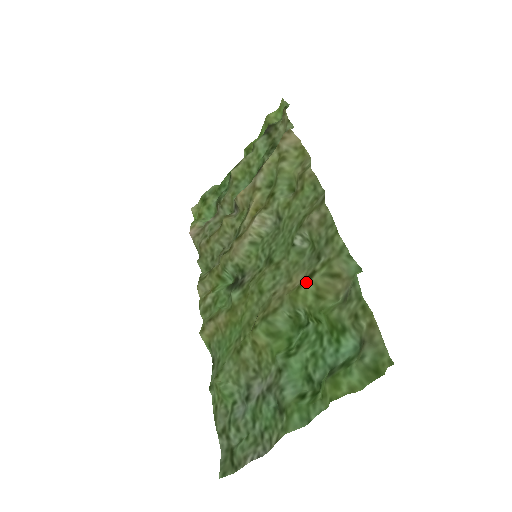
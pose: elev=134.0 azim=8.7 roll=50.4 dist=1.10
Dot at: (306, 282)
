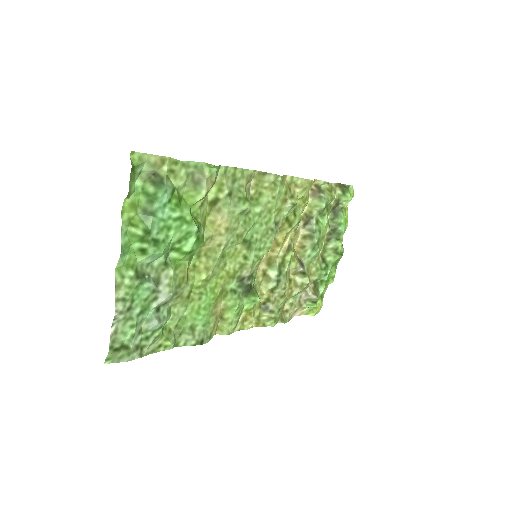
Dot at: (209, 206)
